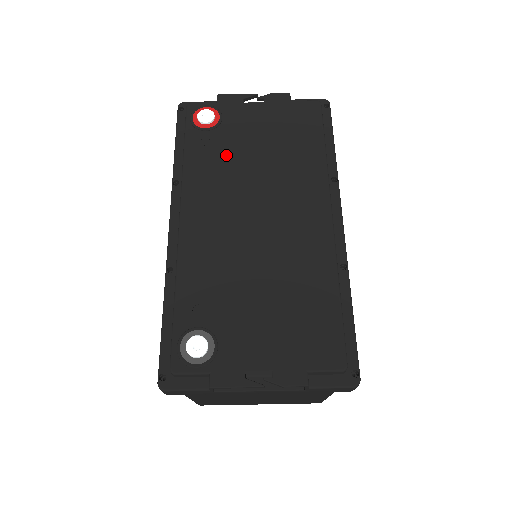
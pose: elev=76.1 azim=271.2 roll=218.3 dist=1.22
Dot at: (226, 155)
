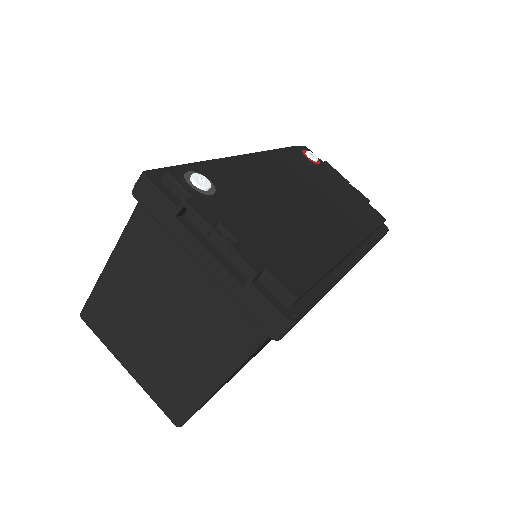
Dot at: (309, 173)
